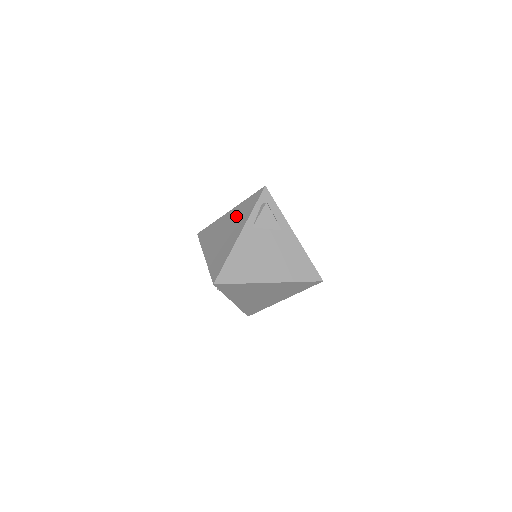
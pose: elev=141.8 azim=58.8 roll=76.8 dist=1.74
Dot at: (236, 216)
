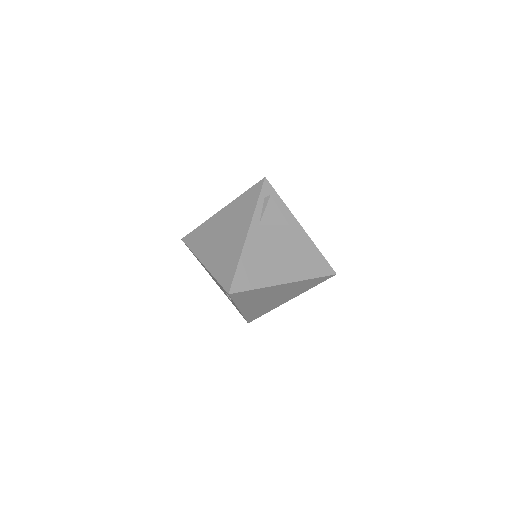
Dot at: (234, 214)
